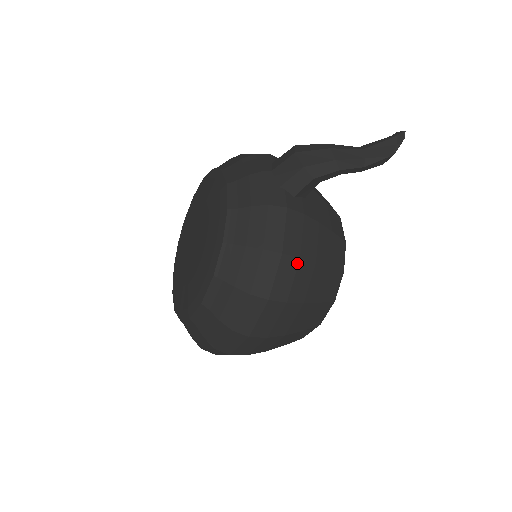
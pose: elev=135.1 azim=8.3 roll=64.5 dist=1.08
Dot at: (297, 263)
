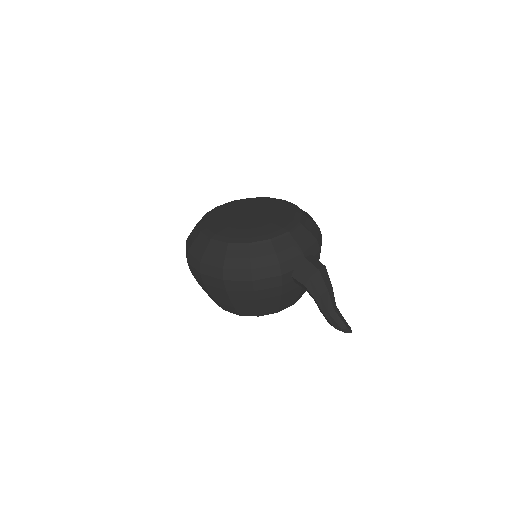
Dot at: (250, 290)
